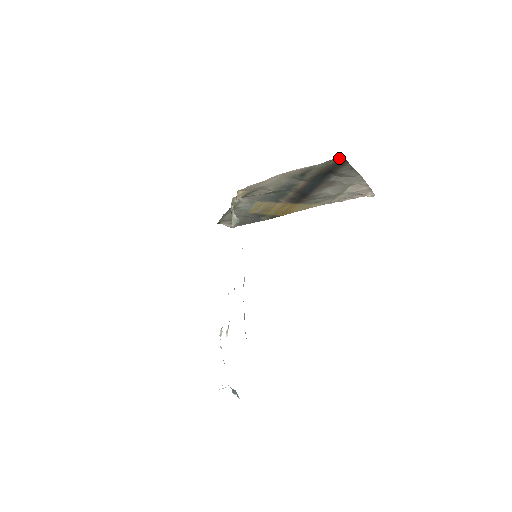
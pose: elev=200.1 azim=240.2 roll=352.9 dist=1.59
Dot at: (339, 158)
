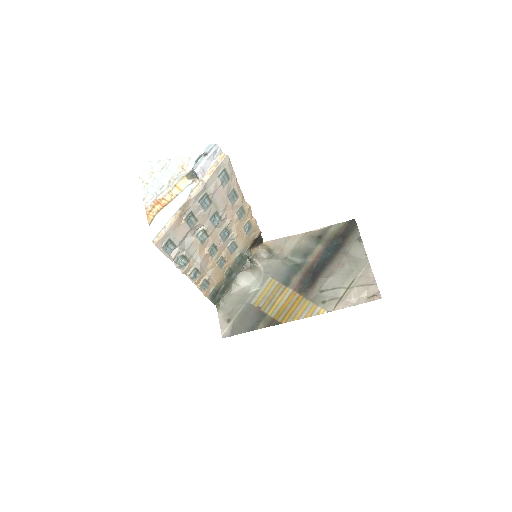
Dot at: (351, 221)
